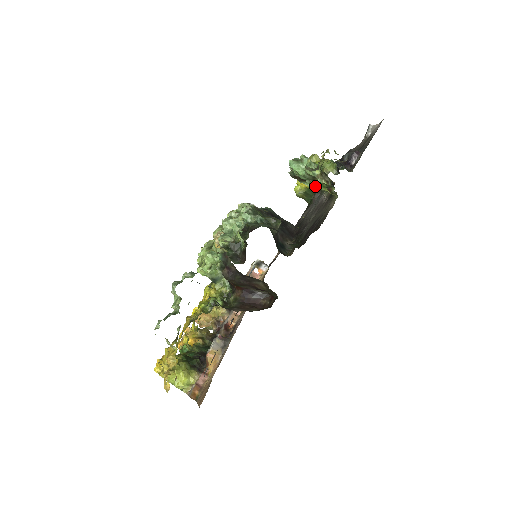
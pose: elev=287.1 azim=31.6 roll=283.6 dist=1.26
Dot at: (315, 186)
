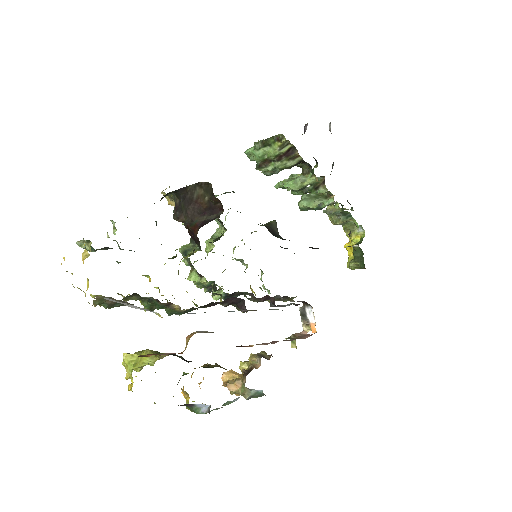
Dot at: (272, 153)
